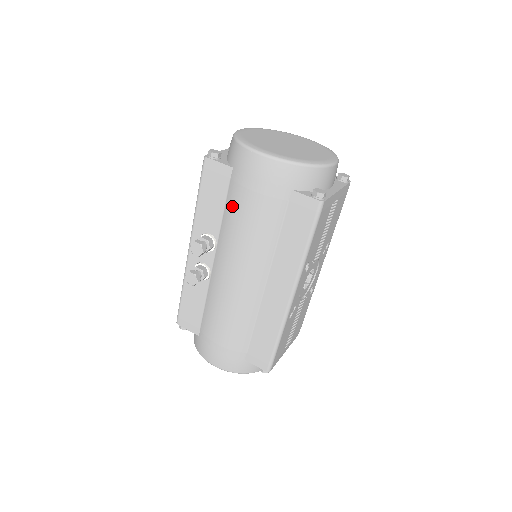
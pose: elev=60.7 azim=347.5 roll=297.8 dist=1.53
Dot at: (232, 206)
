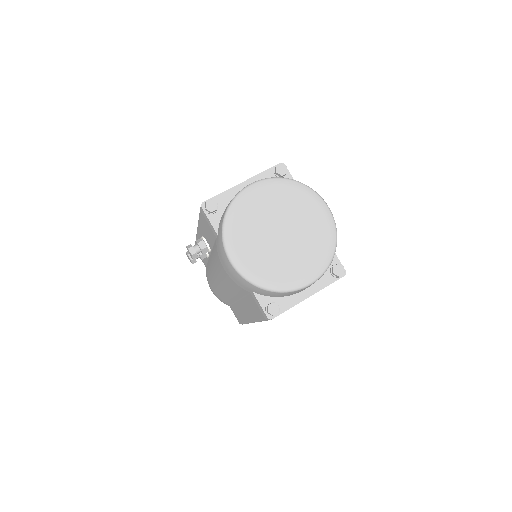
Dot at: (215, 254)
